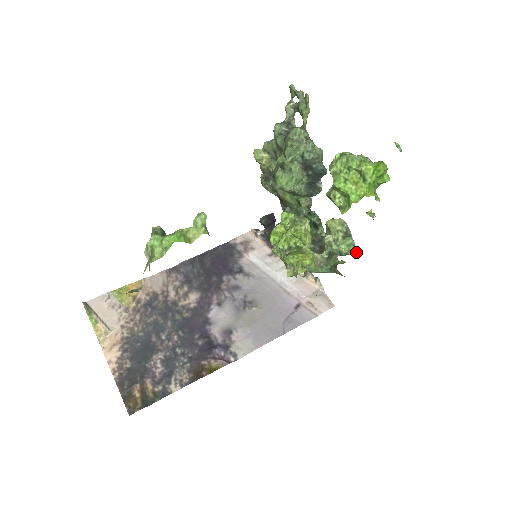
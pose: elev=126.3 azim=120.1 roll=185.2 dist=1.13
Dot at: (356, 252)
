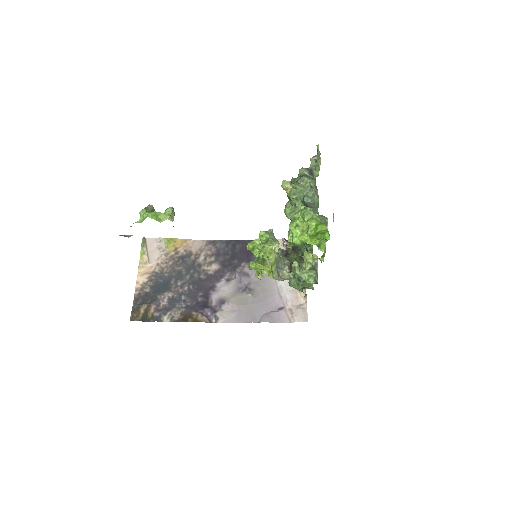
Dot at: (314, 283)
